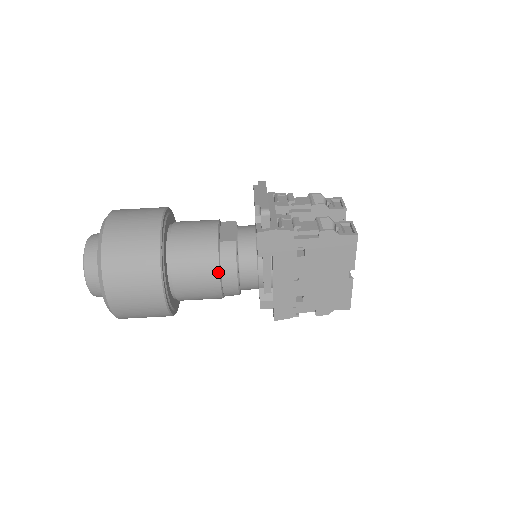
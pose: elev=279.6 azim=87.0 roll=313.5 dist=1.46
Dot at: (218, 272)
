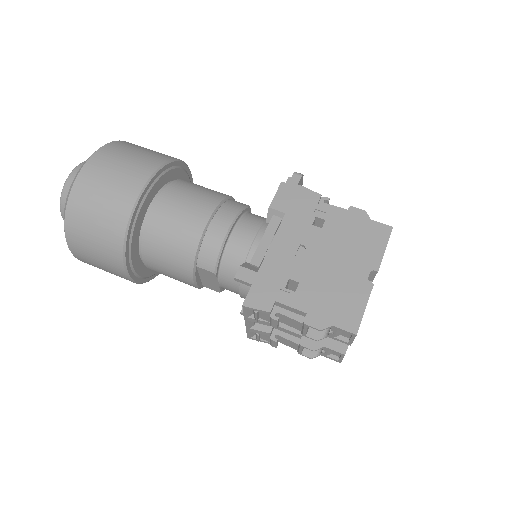
Dot at: (216, 206)
